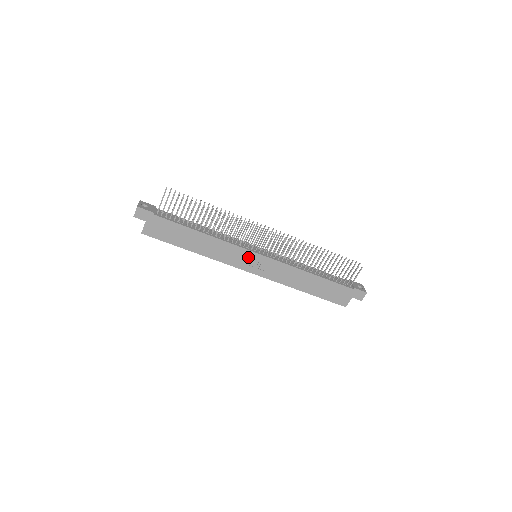
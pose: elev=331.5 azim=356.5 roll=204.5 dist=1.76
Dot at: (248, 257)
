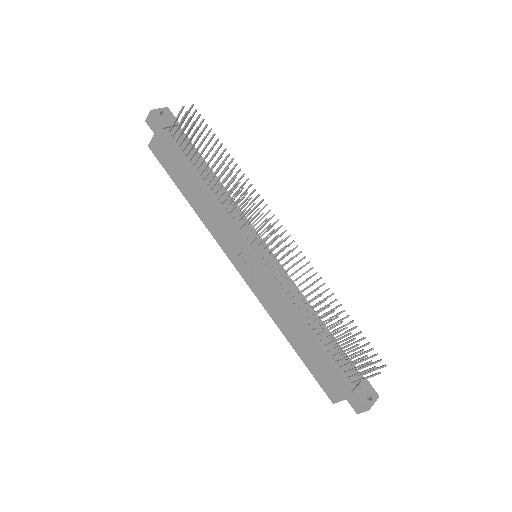
Dot at: (241, 250)
